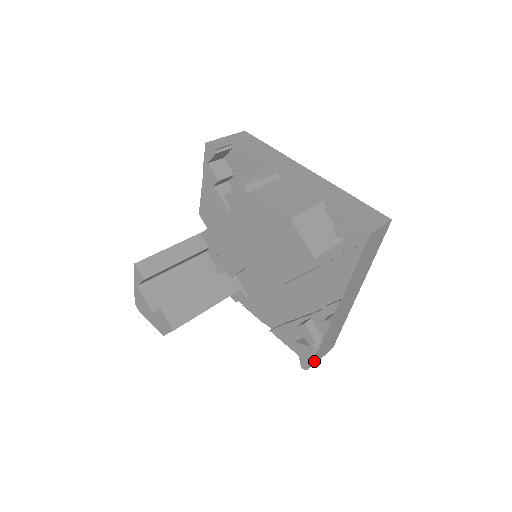
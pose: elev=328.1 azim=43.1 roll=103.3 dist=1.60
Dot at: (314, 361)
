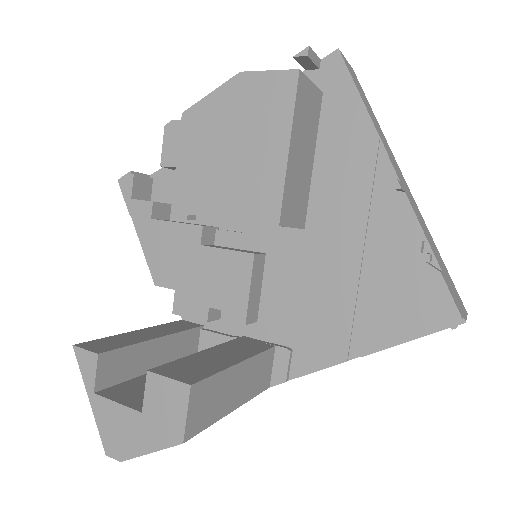
Dot at: (458, 307)
